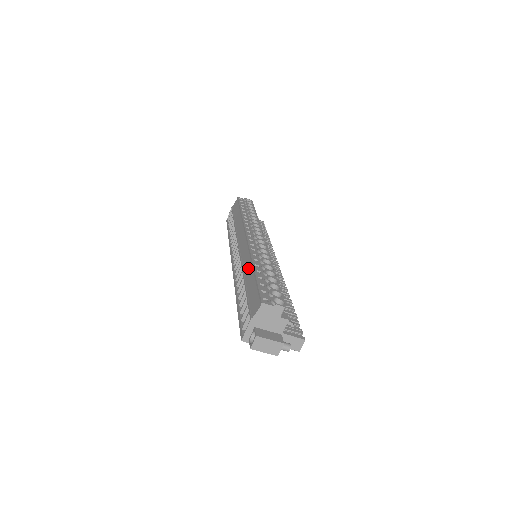
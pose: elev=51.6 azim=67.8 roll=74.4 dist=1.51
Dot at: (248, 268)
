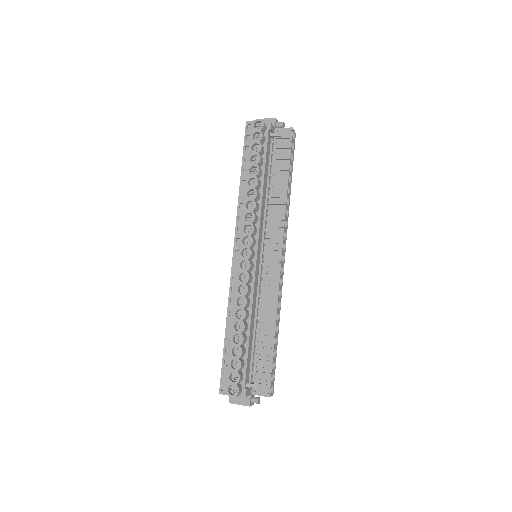
Dot at: occluded
